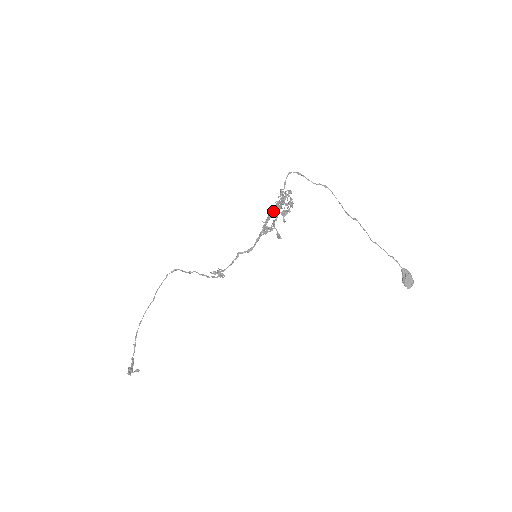
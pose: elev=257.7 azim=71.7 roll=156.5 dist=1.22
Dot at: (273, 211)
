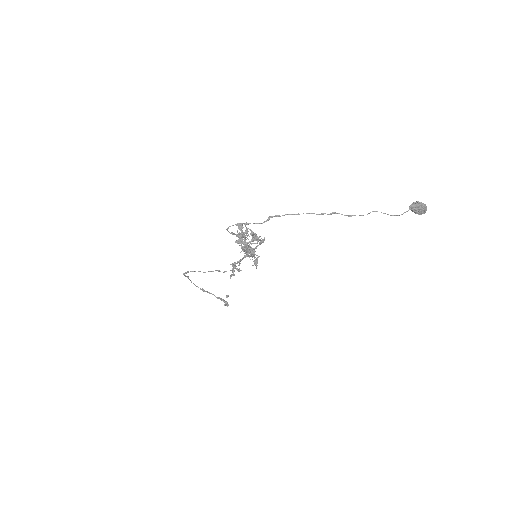
Dot at: occluded
